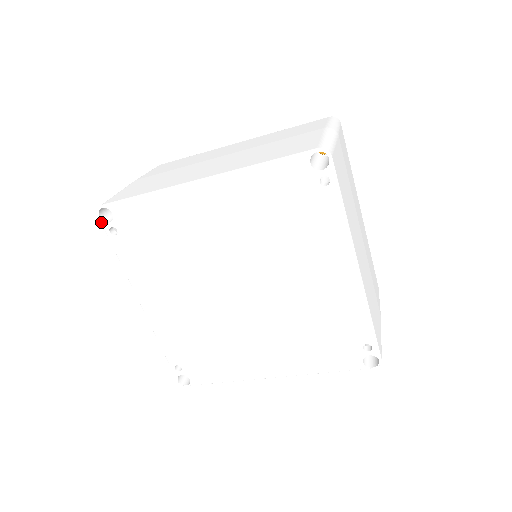
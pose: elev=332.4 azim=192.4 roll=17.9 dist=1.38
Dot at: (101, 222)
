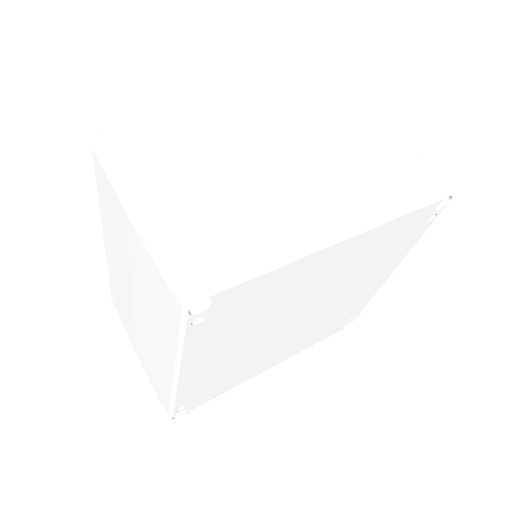
Dot at: (185, 317)
